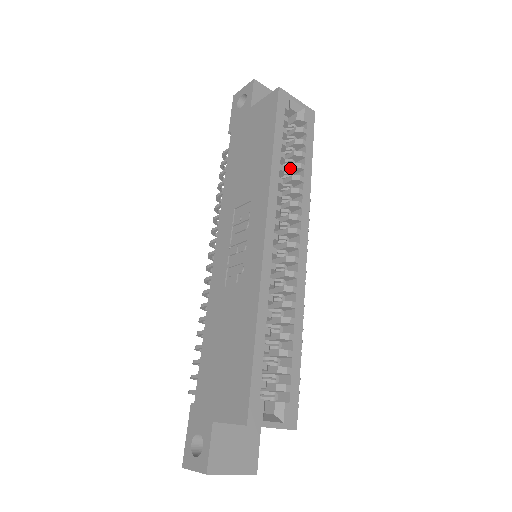
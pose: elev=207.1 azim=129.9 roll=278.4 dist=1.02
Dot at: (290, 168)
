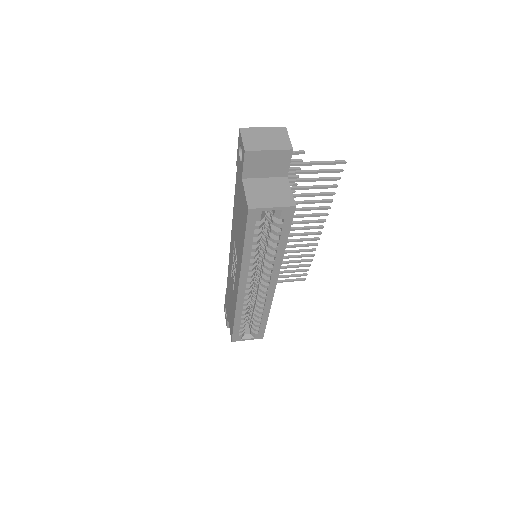
Dot at: (267, 245)
